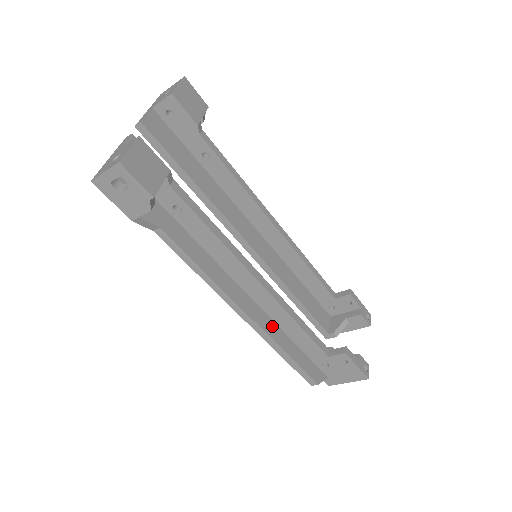
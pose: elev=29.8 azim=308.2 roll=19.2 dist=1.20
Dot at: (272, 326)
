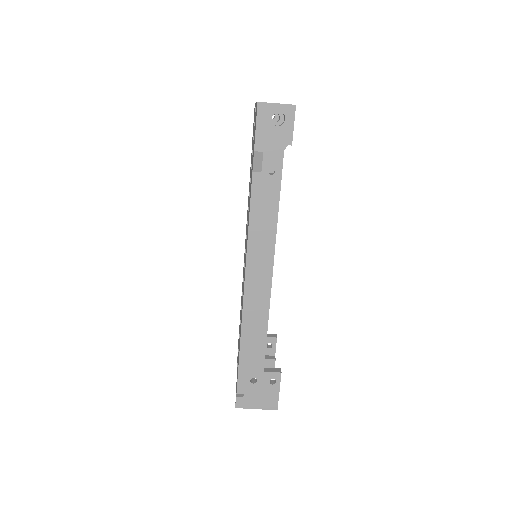
Dot at: occluded
